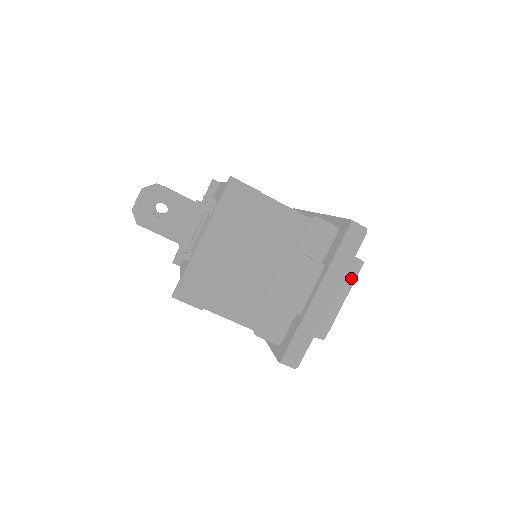
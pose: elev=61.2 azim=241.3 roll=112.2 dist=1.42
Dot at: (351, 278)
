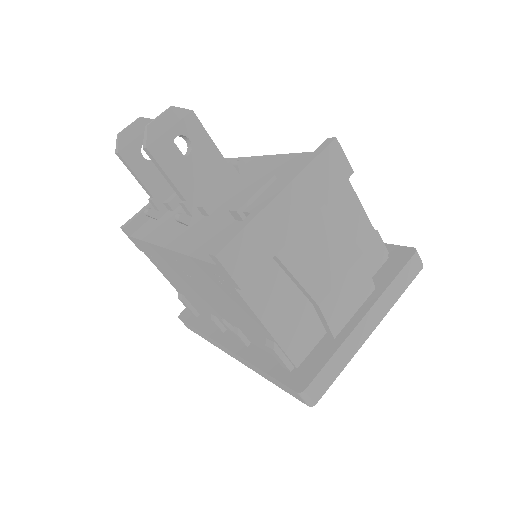
Dot at: occluded
